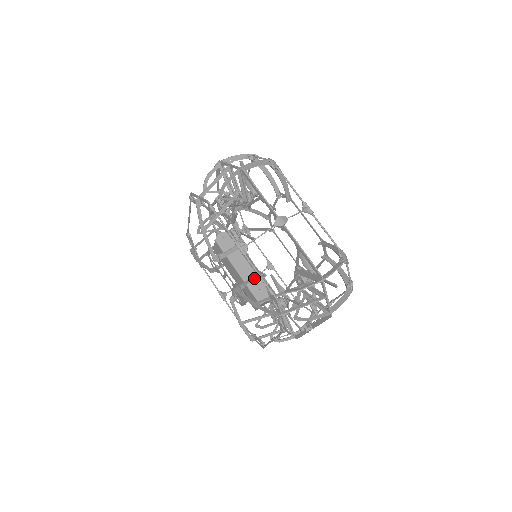
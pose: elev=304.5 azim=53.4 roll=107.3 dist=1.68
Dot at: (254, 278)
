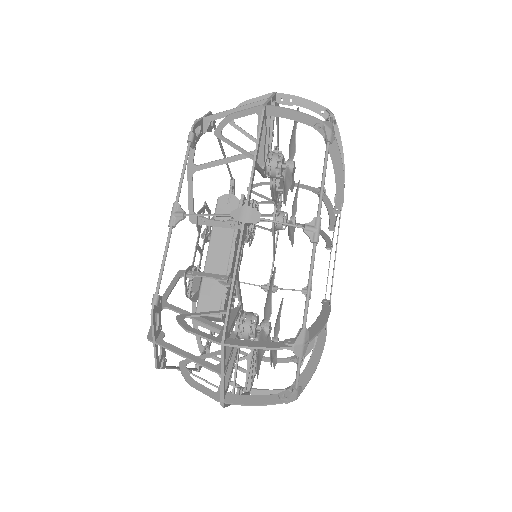
Dot at: (213, 276)
